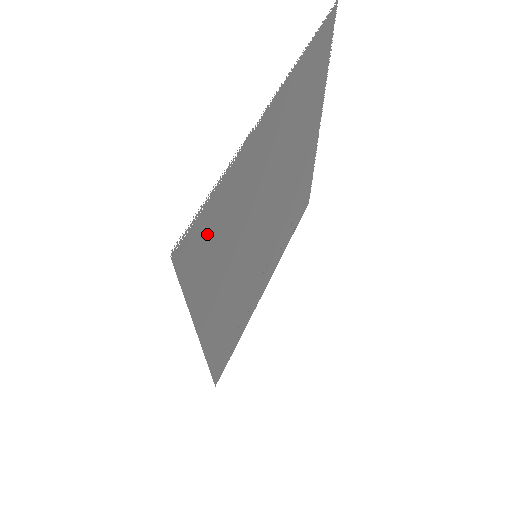
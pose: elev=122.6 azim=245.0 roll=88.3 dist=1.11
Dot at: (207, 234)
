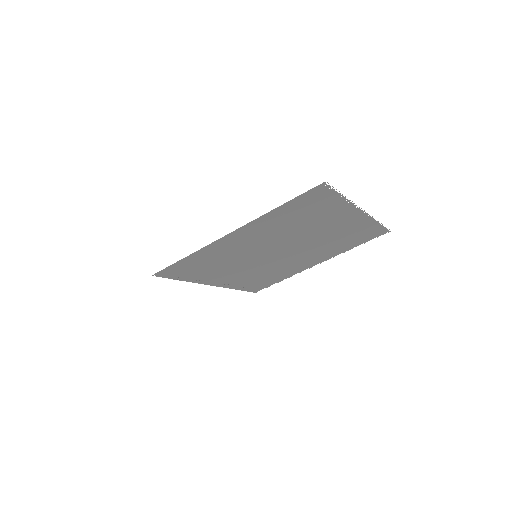
Dot at: (316, 202)
